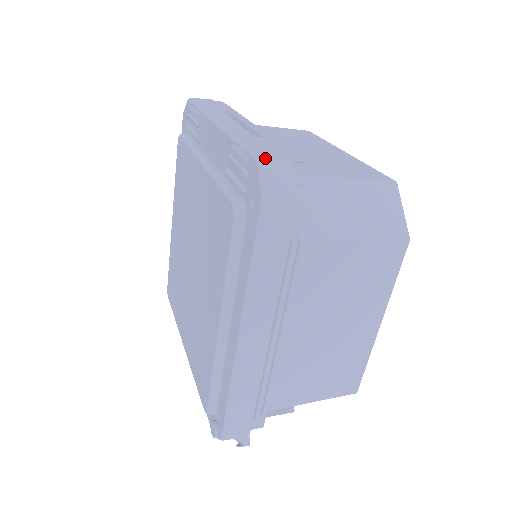
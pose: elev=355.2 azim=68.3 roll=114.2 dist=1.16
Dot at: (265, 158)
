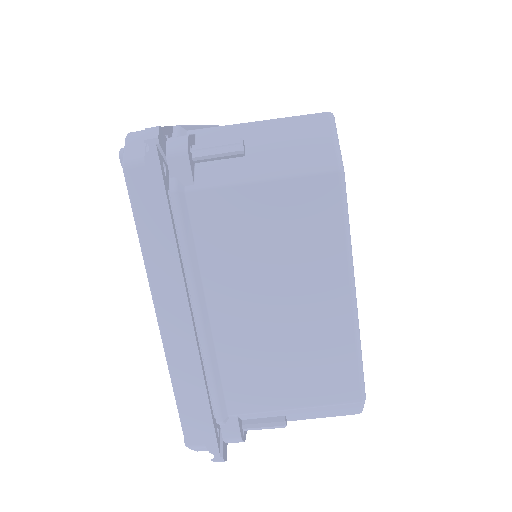
Dot at: occluded
